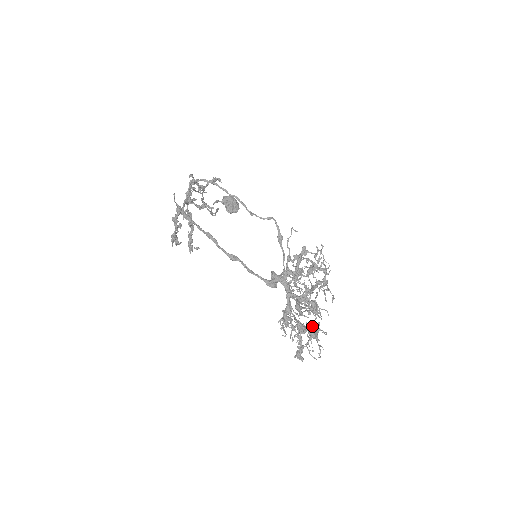
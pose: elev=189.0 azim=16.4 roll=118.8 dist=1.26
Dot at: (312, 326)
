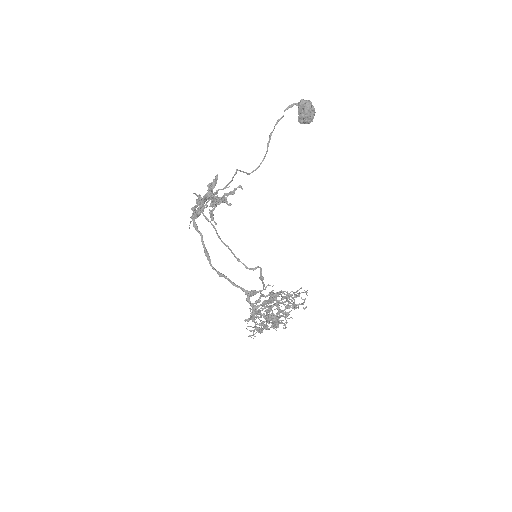
Dot at: occluded
